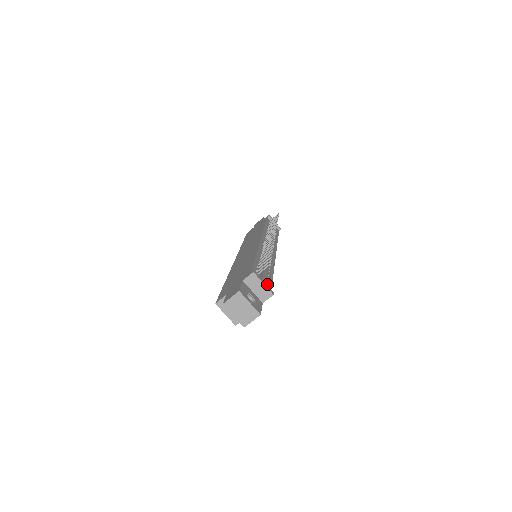
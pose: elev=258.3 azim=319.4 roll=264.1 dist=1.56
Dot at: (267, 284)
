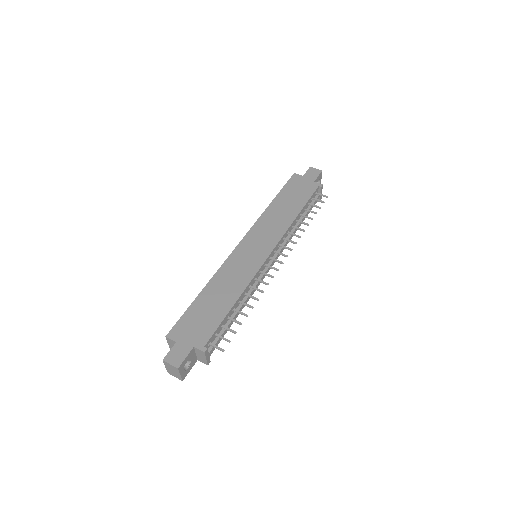
Dot at: occluded
